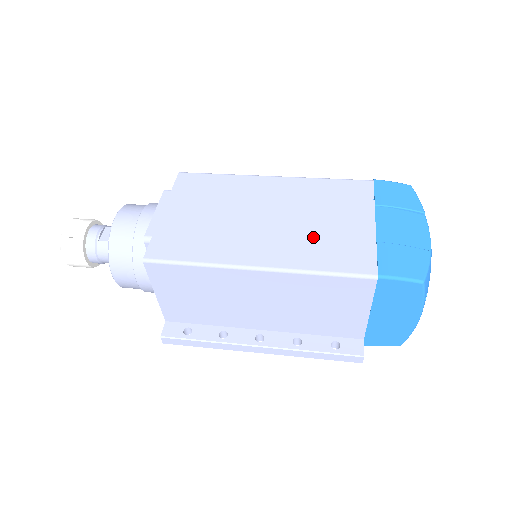
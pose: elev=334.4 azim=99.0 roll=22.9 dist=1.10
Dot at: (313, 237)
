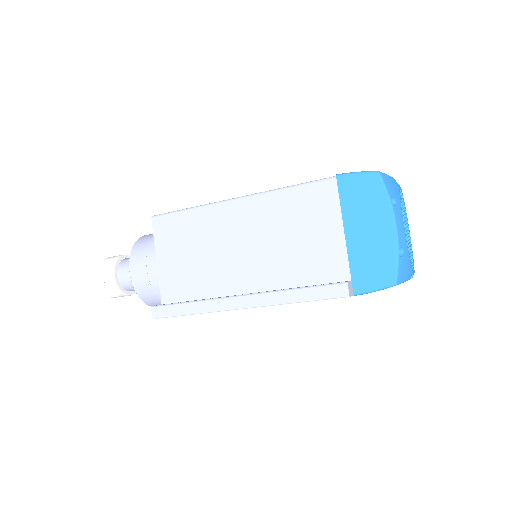
Dot at: occluded
